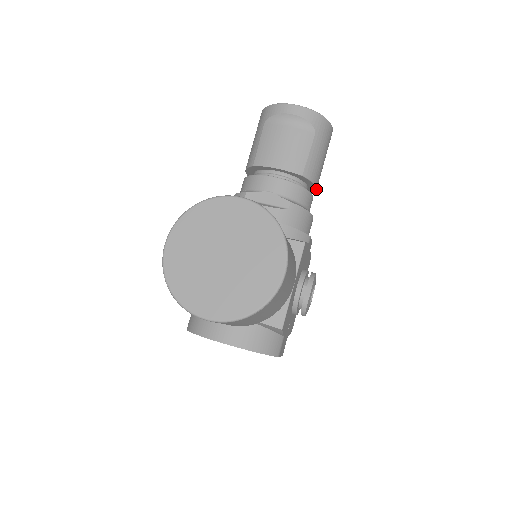
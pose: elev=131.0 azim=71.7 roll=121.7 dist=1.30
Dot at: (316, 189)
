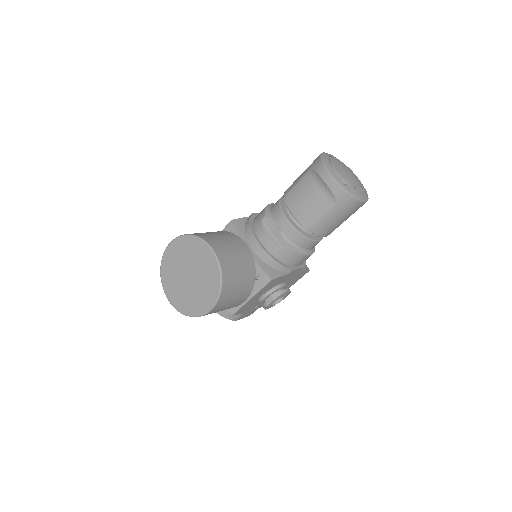
Dot at: occluded
